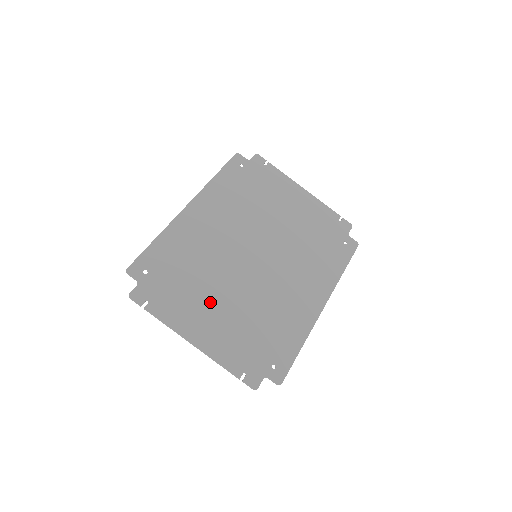
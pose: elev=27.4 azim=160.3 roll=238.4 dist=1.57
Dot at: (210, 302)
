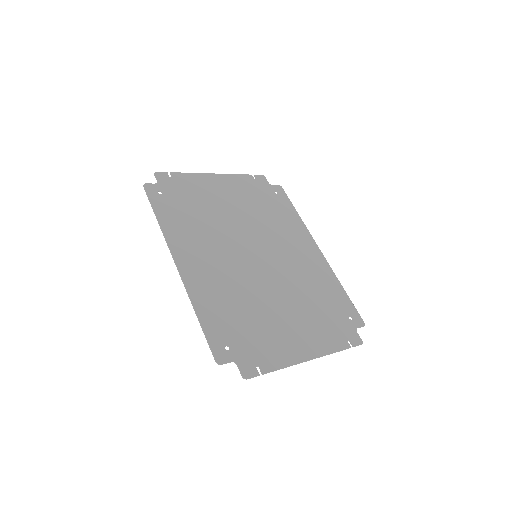
Dot at: (281, 320)
